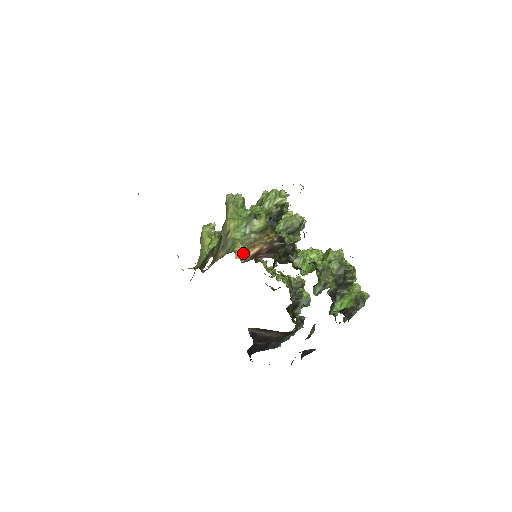
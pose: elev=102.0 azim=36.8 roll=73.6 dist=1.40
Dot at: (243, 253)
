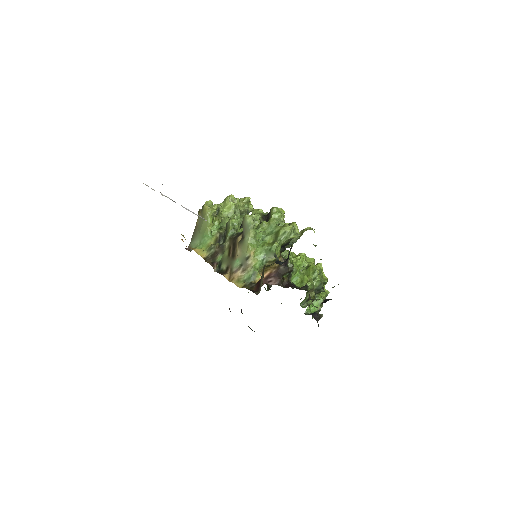
Dot at: occluded
